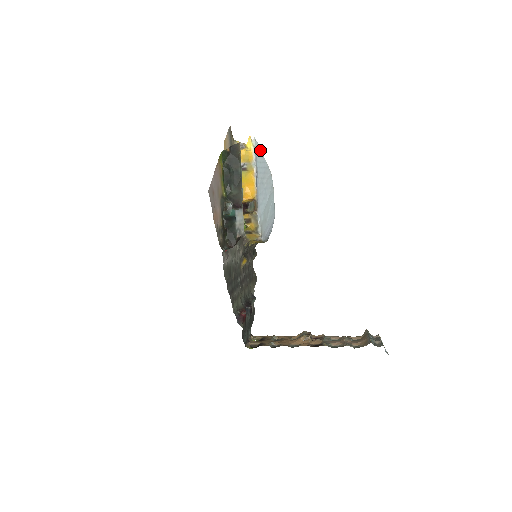
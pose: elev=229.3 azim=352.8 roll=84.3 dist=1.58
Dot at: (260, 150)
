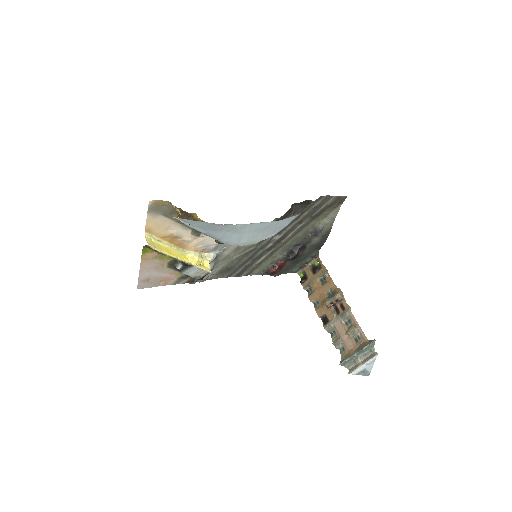
Dot at: (190, 220)
